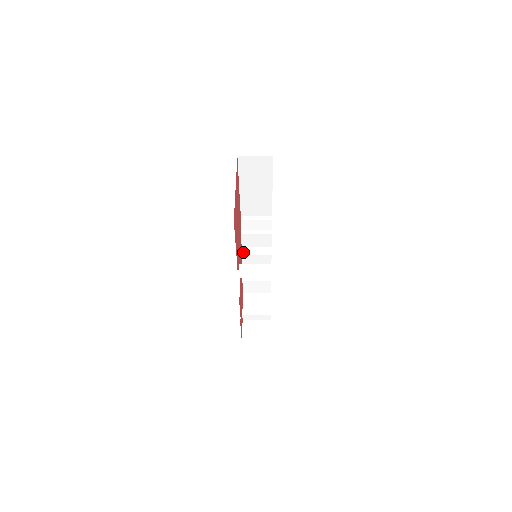
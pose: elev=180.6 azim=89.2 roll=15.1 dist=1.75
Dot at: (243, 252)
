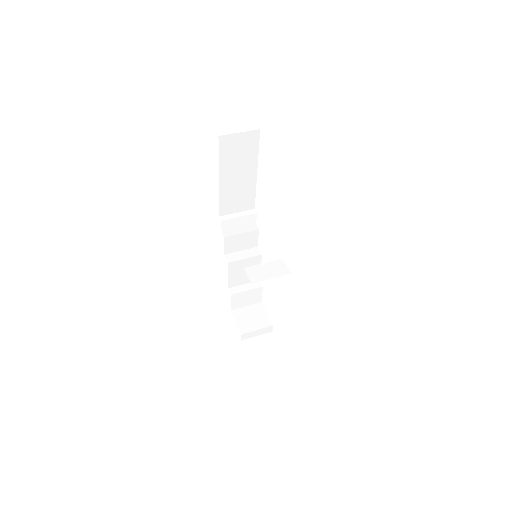
Dot at: (228, 259)
